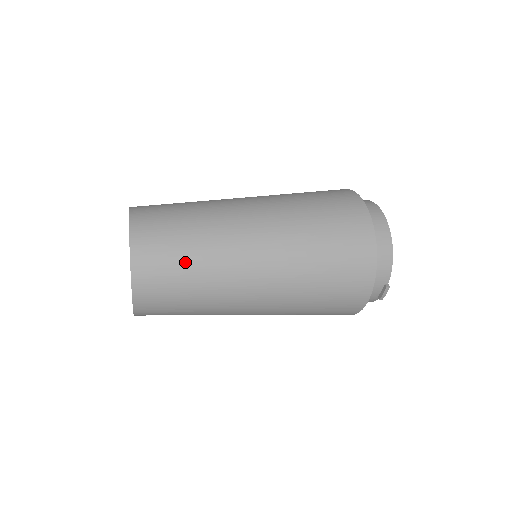
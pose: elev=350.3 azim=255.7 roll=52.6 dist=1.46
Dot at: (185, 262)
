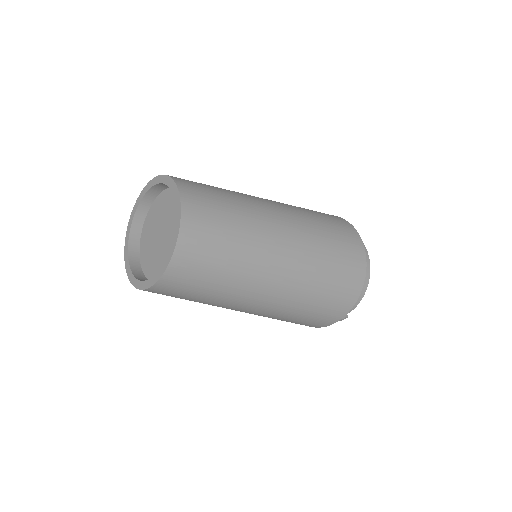
Dot at: (221, 265)
